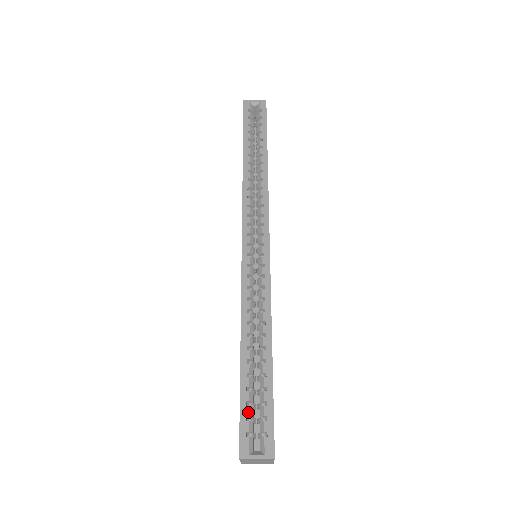
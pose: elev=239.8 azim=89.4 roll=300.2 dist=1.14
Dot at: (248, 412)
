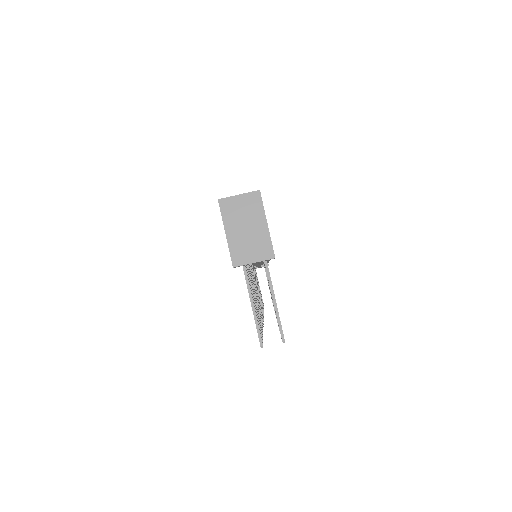
Dot at: occluded
